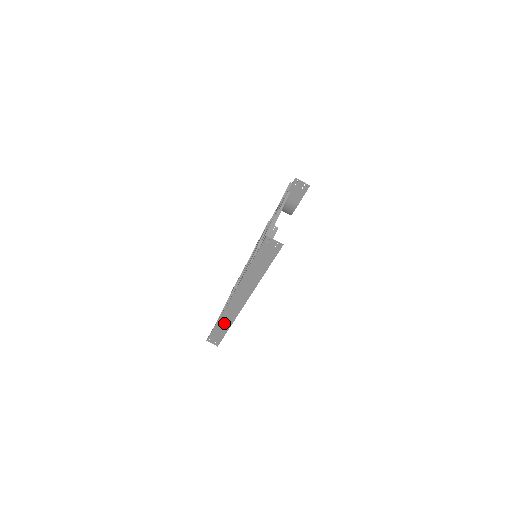
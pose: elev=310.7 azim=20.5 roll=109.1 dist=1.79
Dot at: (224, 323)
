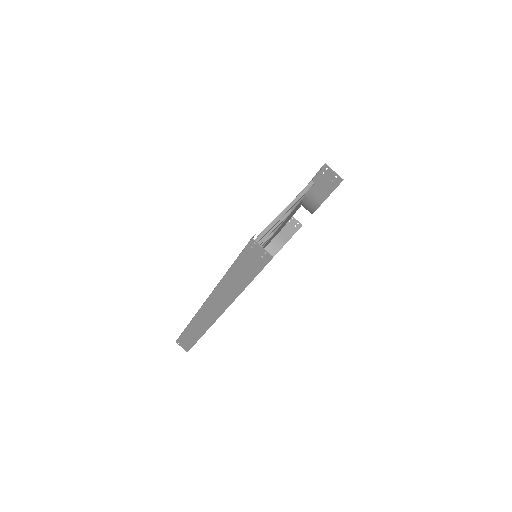
Dot at: (195, 330)
